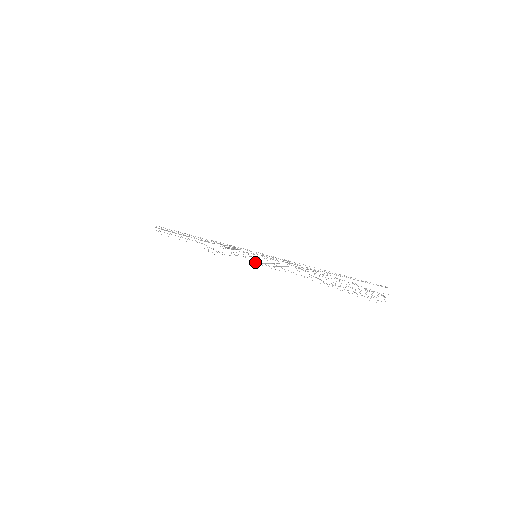
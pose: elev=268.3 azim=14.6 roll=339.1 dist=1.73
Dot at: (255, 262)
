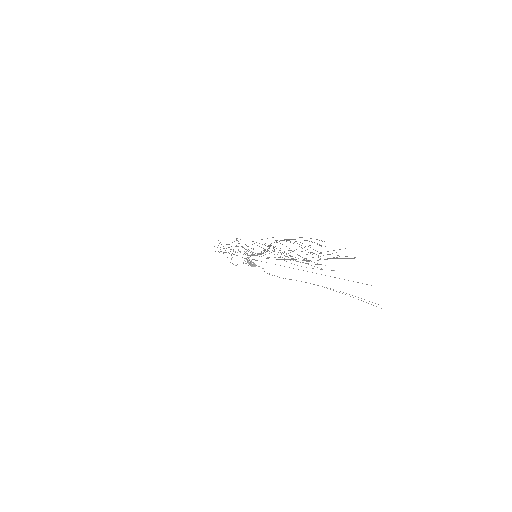
Dot at: (245, 252)
